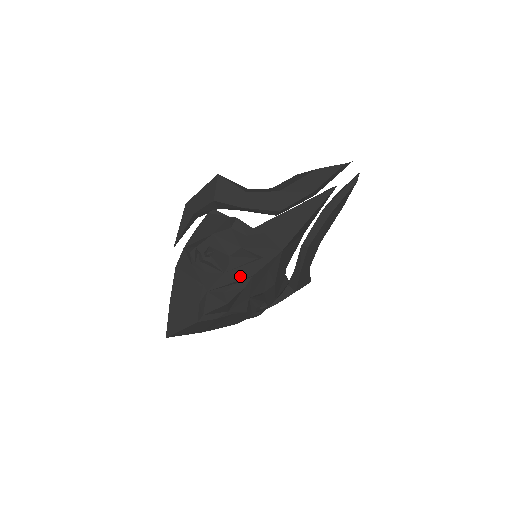
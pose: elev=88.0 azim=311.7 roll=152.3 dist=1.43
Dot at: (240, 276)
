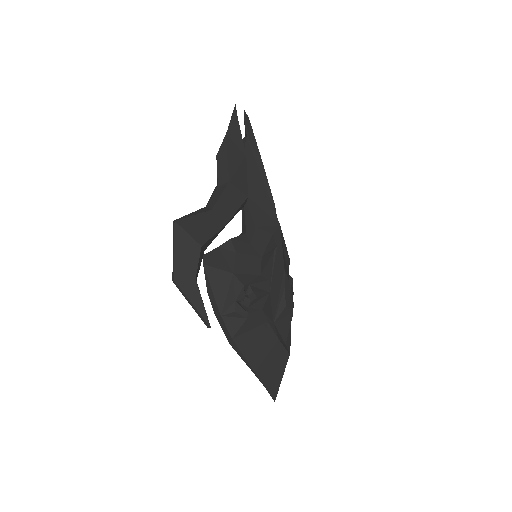
Dot at: (279, 280)
